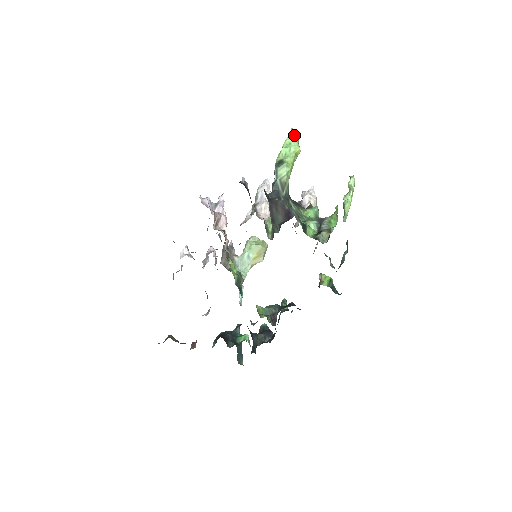
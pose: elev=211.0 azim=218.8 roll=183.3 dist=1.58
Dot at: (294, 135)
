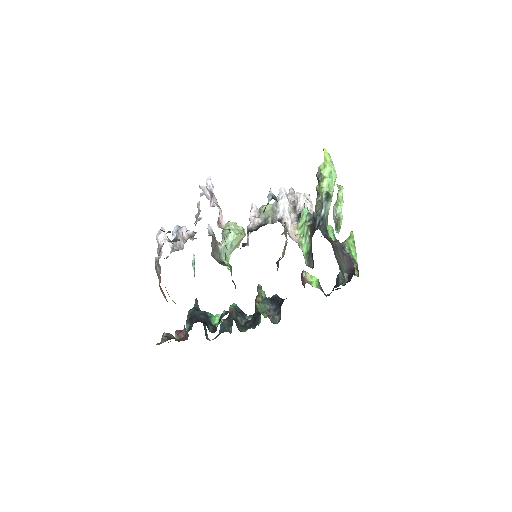
Dot at: (331, 161)
